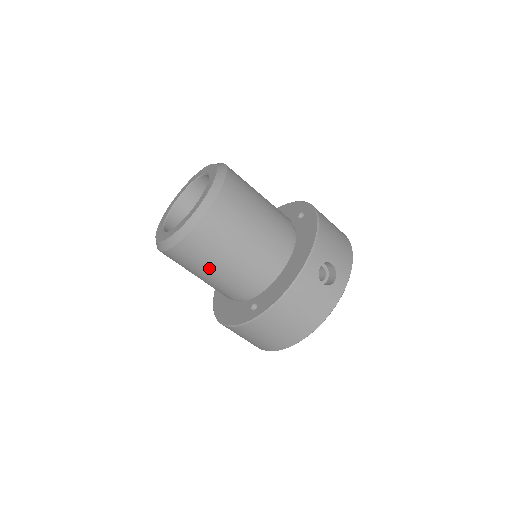
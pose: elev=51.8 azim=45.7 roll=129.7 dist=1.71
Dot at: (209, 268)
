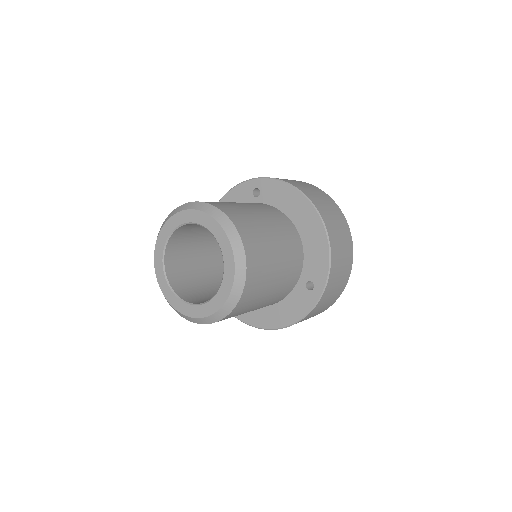
Dot at: occluded
